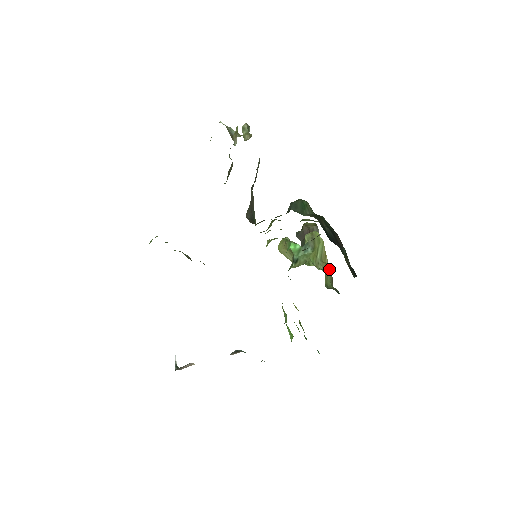
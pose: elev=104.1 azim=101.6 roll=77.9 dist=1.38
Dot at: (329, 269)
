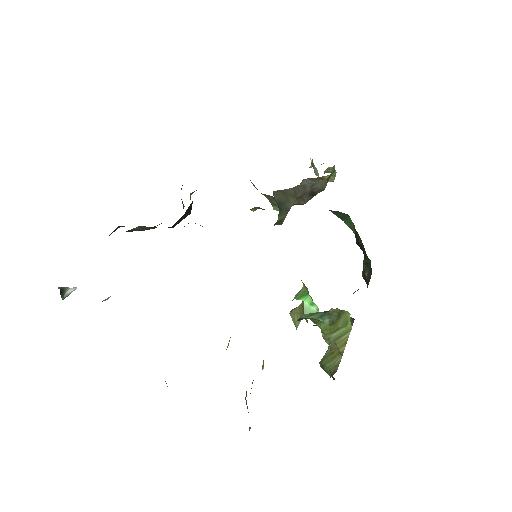
Dot at: (339, 356)
